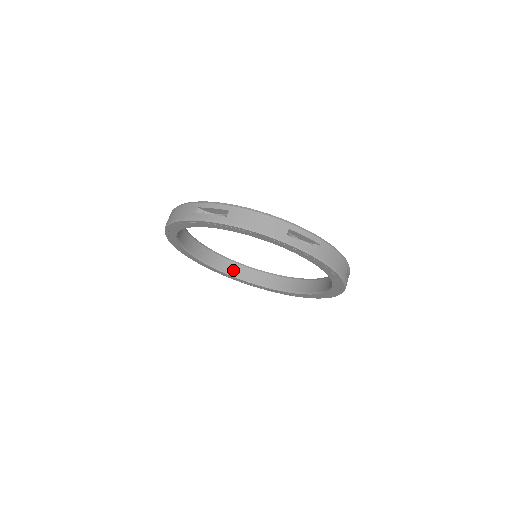
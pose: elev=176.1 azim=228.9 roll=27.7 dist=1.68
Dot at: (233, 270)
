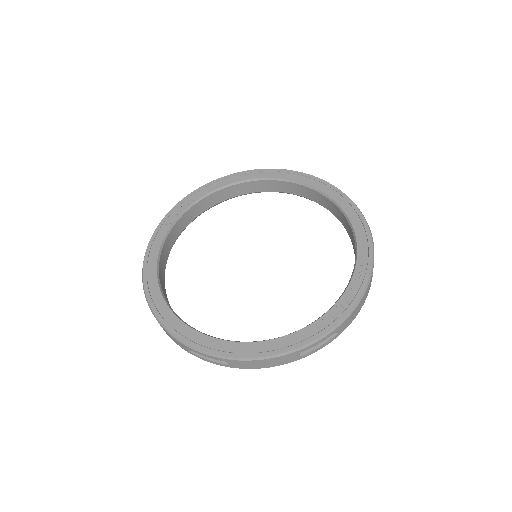
Dot at: (223, 196)
